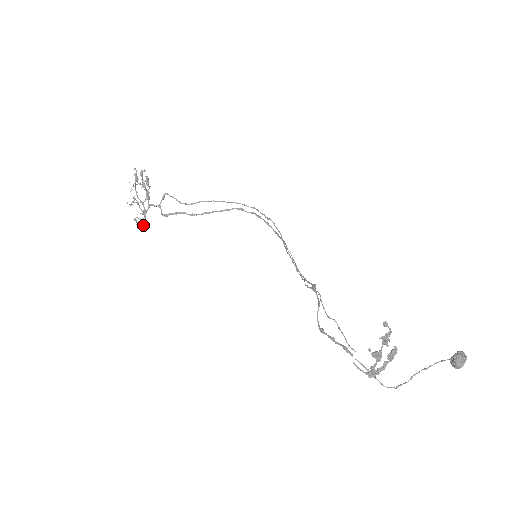
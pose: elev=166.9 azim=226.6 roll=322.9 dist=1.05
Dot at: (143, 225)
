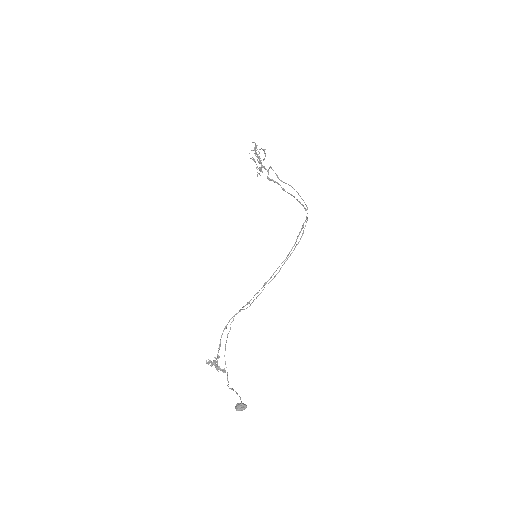
Dot at: (260, 175)
